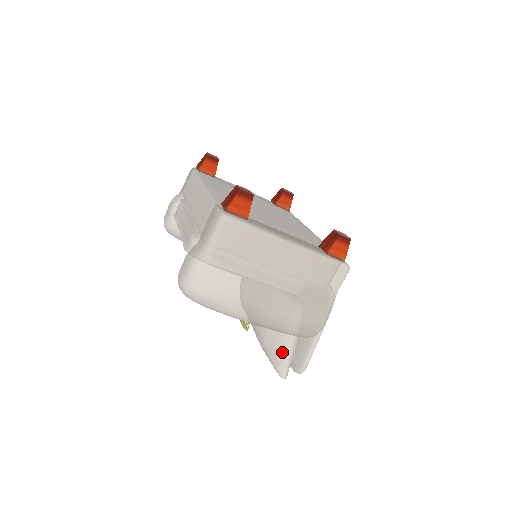
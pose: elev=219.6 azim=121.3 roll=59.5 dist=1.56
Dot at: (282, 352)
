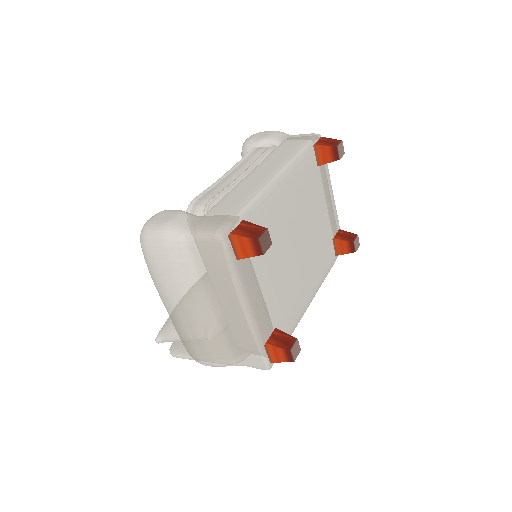
Dot at: (173, 331)
